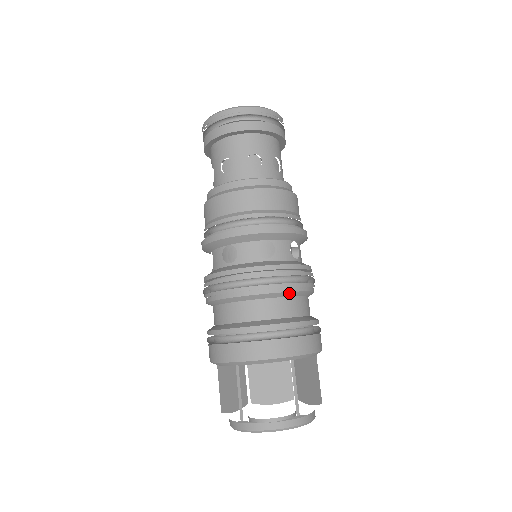
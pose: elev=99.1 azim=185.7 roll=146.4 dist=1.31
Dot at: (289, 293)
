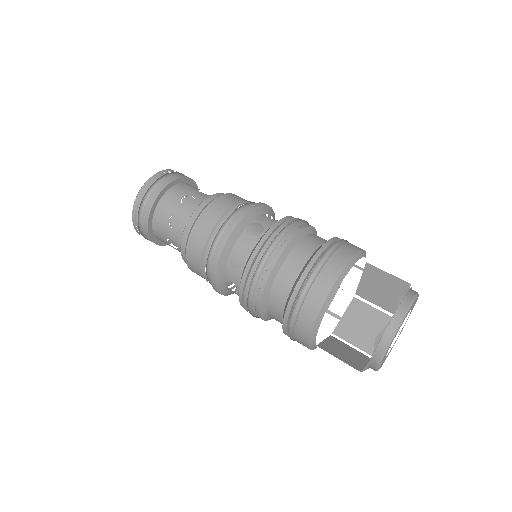
Dot at: (300, 234)
